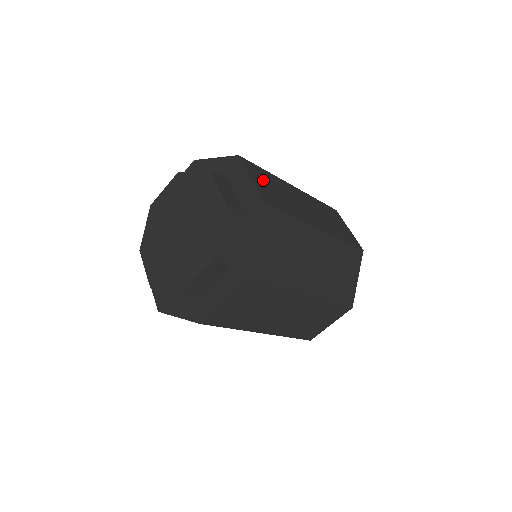
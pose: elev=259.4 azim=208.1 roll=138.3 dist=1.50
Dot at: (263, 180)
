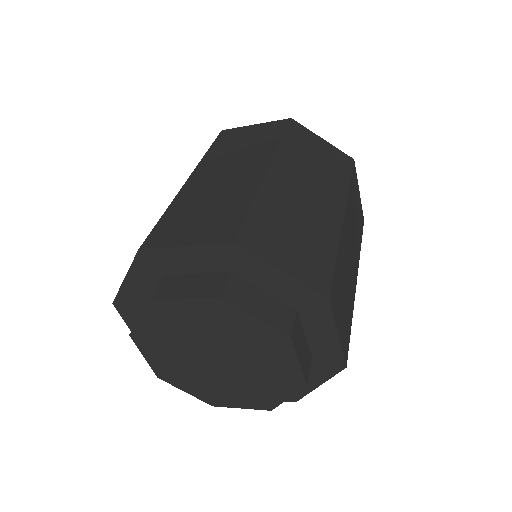
Dot at: (340, 303)
